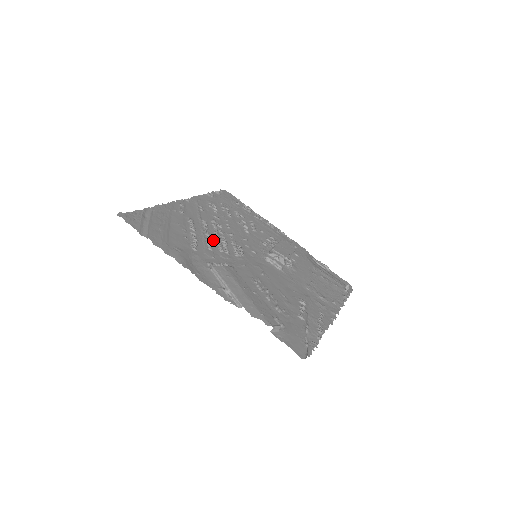
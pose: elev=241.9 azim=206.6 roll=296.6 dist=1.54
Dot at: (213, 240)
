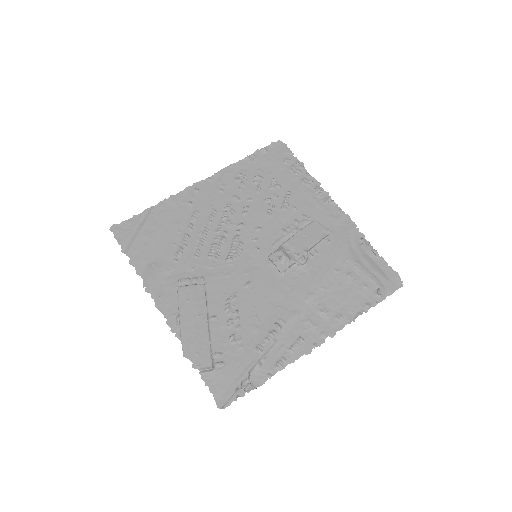
Dot at: (209, 240)
